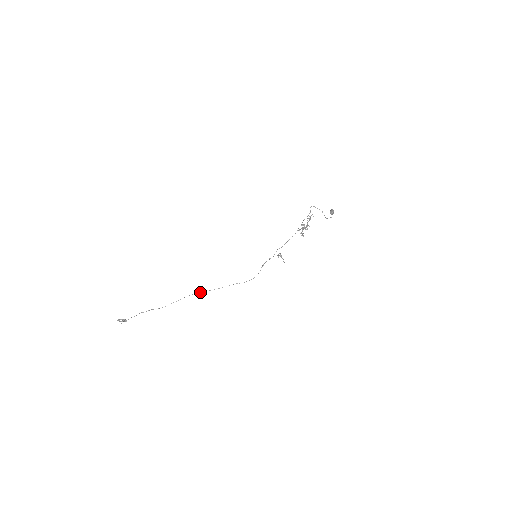
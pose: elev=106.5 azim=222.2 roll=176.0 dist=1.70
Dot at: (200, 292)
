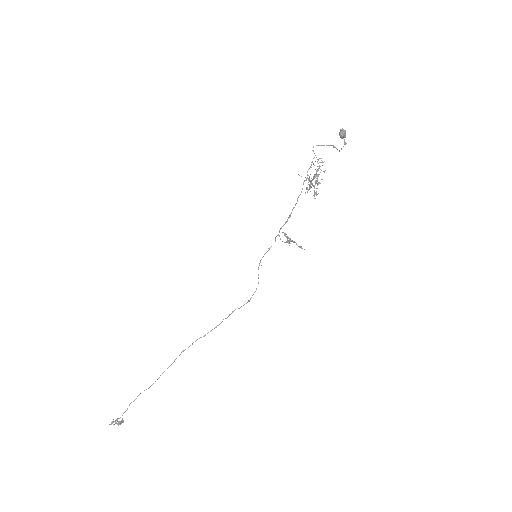
Dot at: (192, 343)
